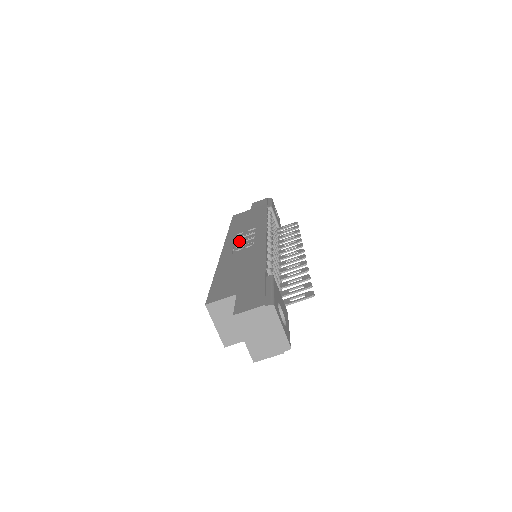
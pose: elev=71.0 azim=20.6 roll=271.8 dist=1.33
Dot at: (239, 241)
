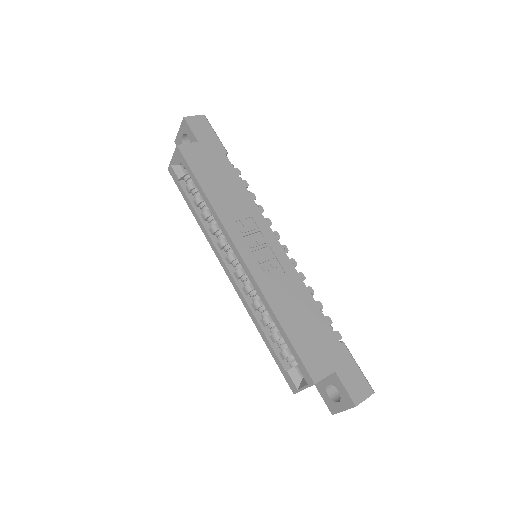
Dot at: (254, 247)
